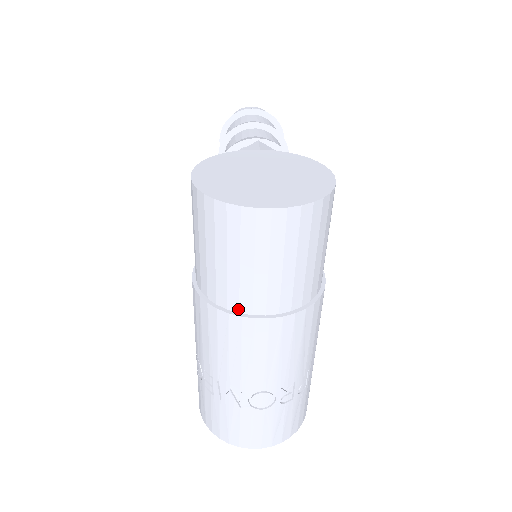
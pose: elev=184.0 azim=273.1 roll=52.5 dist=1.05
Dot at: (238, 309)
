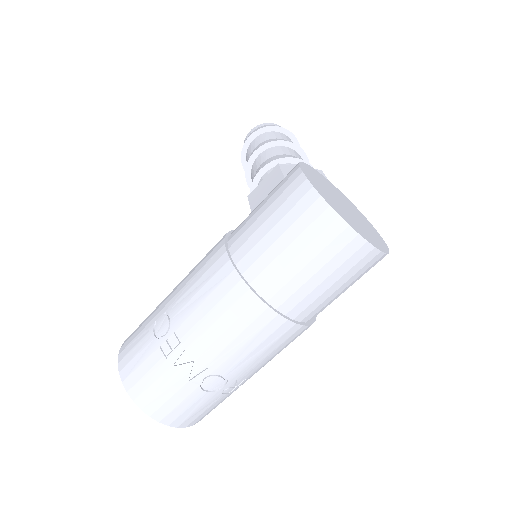
Dot at: (269, 299)
